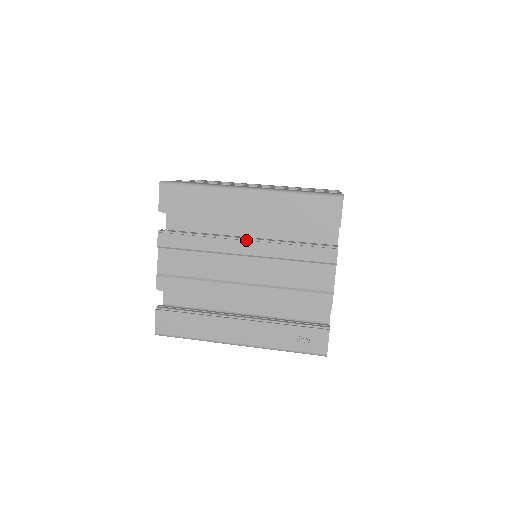
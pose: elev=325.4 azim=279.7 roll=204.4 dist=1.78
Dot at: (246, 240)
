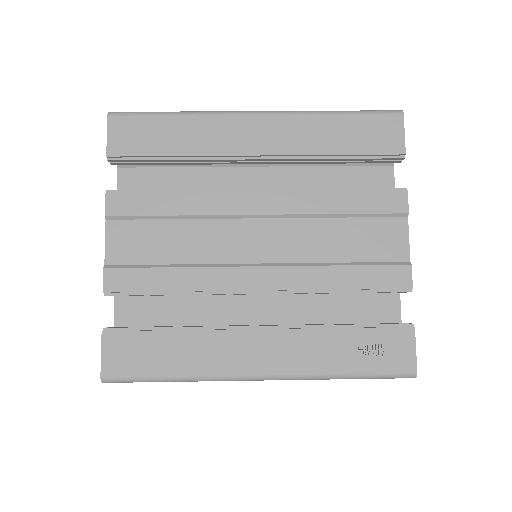
Dot at: (258, 191)
